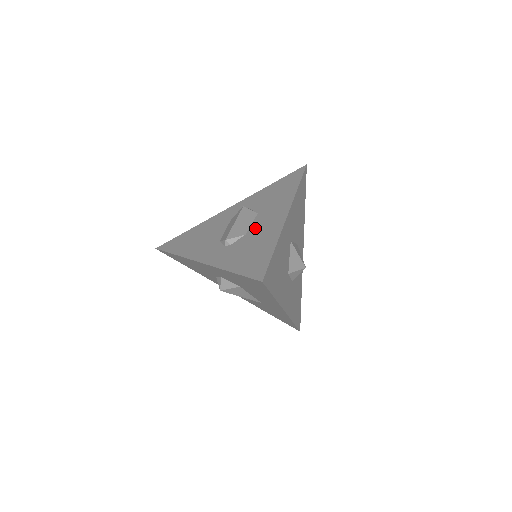
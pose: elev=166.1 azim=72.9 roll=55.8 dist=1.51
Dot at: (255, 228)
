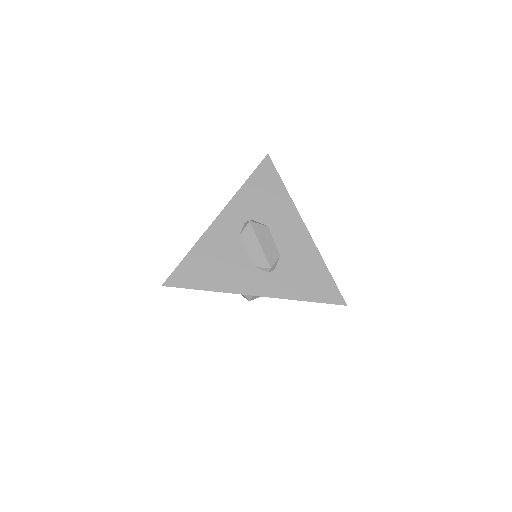
Dot at: (285, 247)
